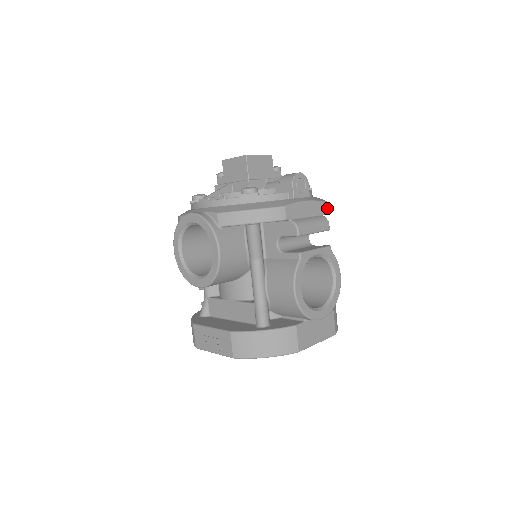
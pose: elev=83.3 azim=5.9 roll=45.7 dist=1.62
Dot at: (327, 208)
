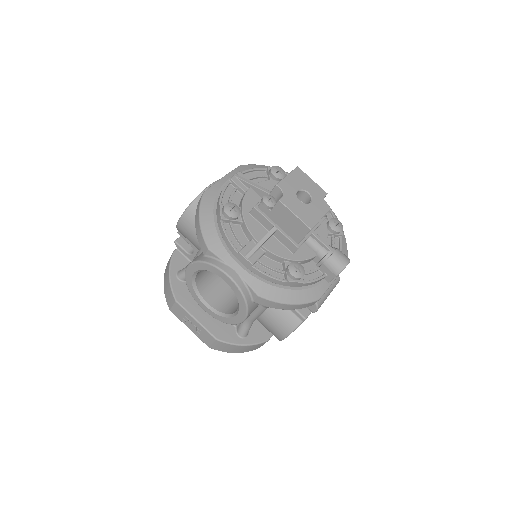
Dot at: occluded
